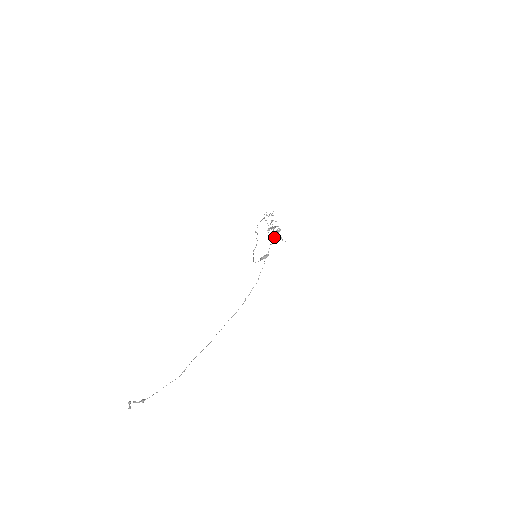
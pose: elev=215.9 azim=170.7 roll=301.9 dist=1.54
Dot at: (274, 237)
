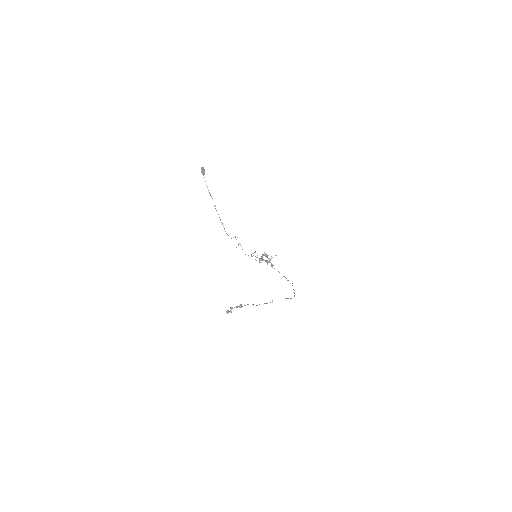
Dot at: occluded
